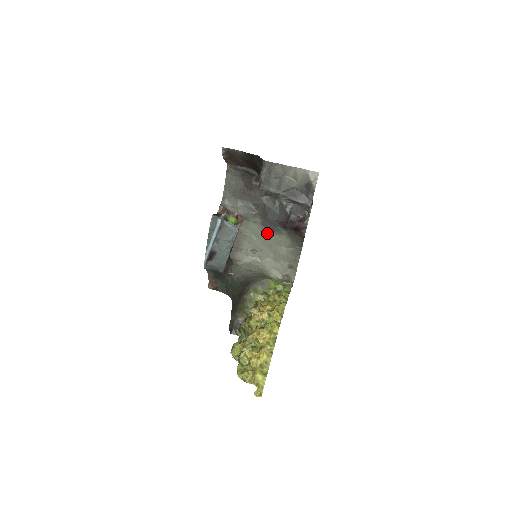
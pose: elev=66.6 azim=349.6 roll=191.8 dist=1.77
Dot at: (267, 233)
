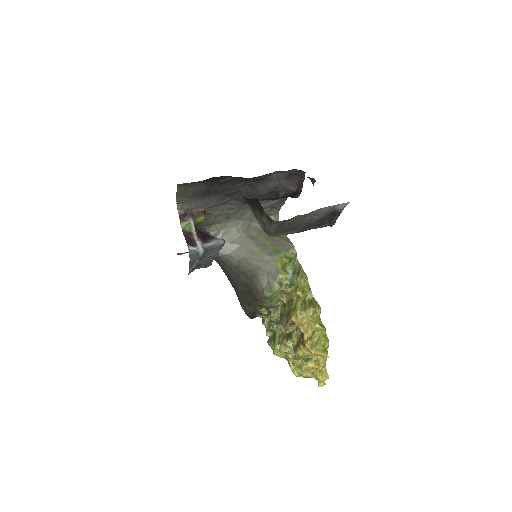
Dot at: (244, 204)
